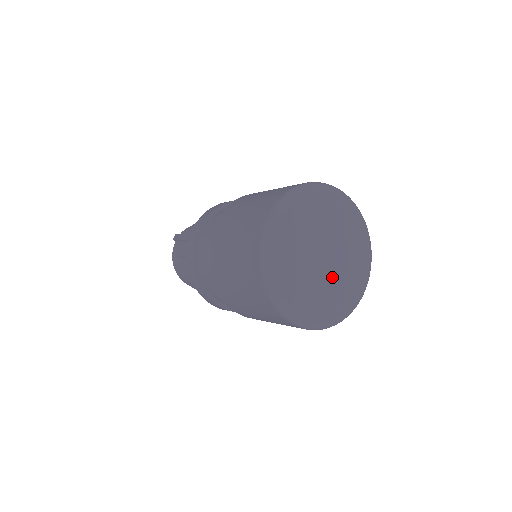
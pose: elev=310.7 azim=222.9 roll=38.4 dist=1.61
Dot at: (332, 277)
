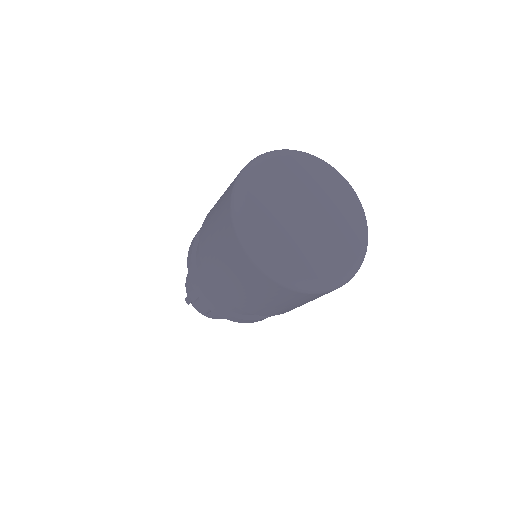
Dot at: (328, 221)
